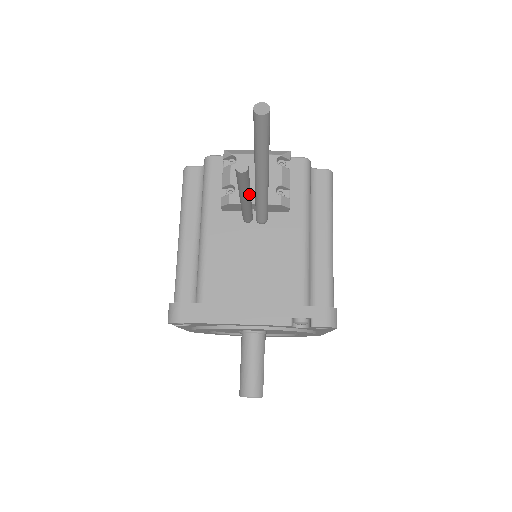
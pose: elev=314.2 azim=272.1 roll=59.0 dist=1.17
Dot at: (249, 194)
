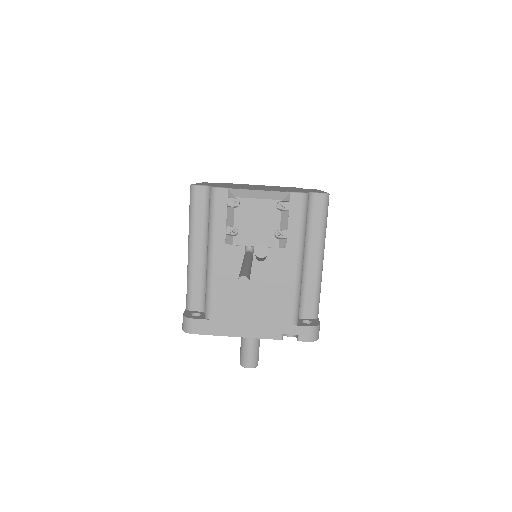
Dot at: occluded
